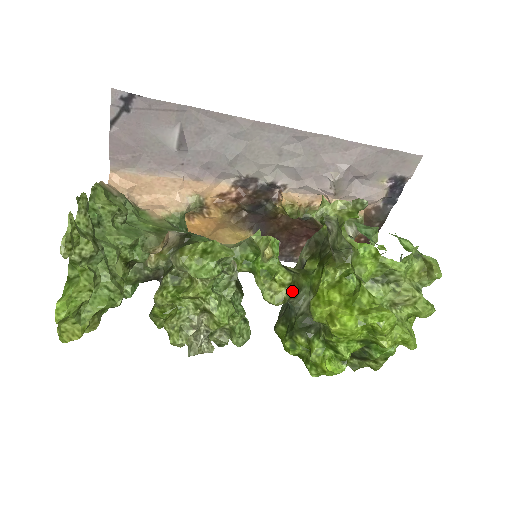
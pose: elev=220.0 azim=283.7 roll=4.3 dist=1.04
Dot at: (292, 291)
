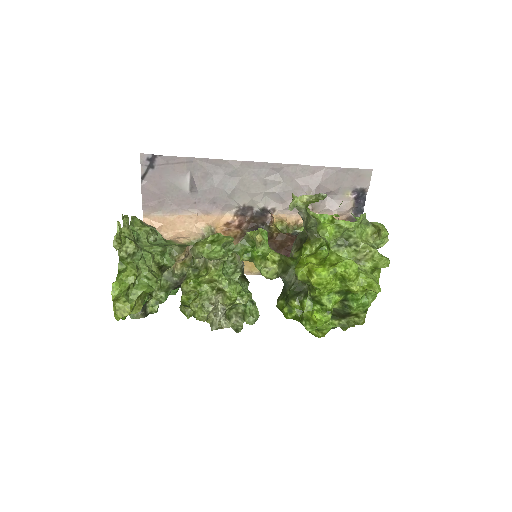
Dot at: (282, 267)
